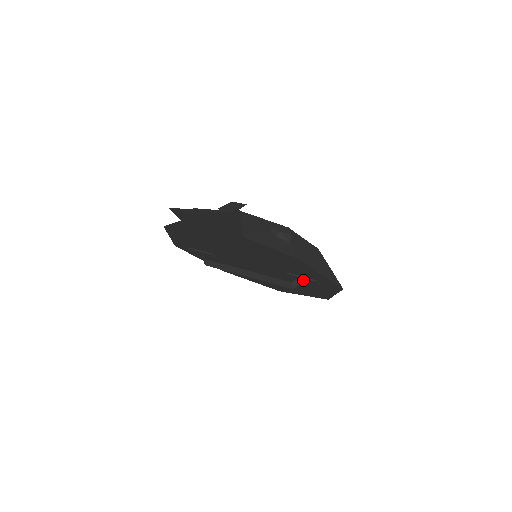
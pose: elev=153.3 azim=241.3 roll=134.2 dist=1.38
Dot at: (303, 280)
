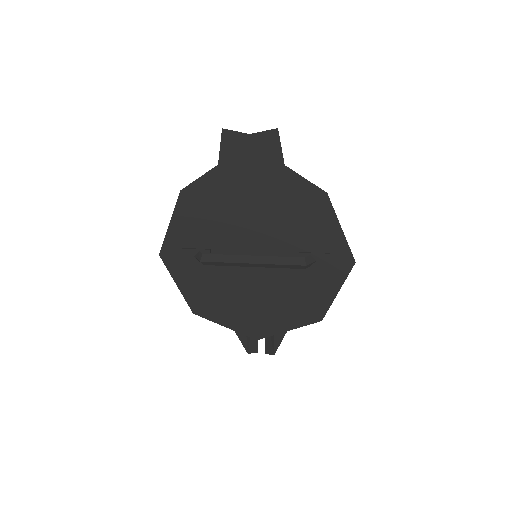
Dot at: (314, 259)
